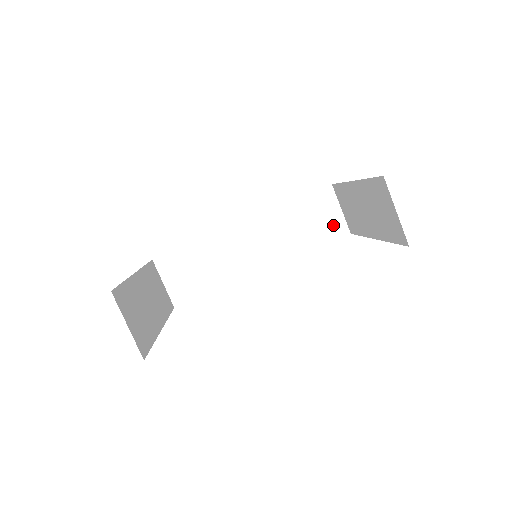
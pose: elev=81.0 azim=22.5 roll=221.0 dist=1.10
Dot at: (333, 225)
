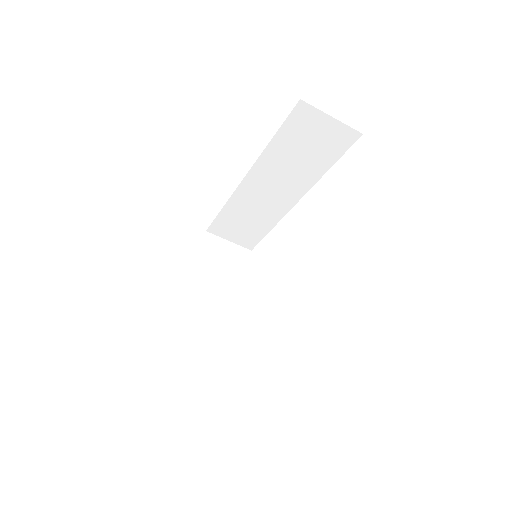
Dot at: (335, 136)
